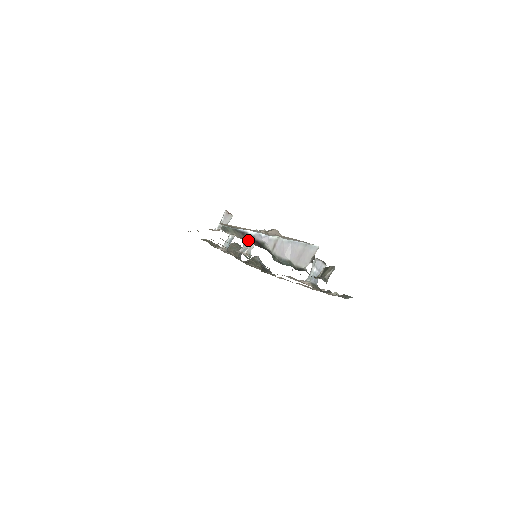
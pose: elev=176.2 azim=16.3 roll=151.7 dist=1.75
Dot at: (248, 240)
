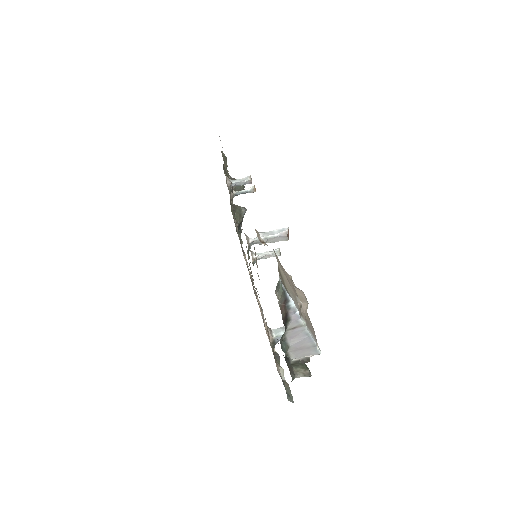
Dot at: (283, 311)
